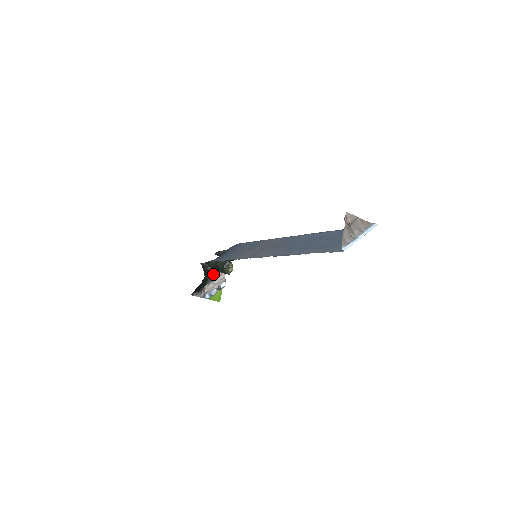
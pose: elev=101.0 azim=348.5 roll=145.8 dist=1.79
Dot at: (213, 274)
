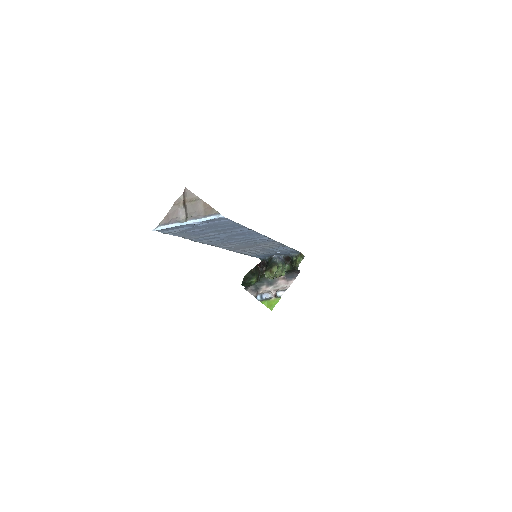
Dot at: (276, 278)
